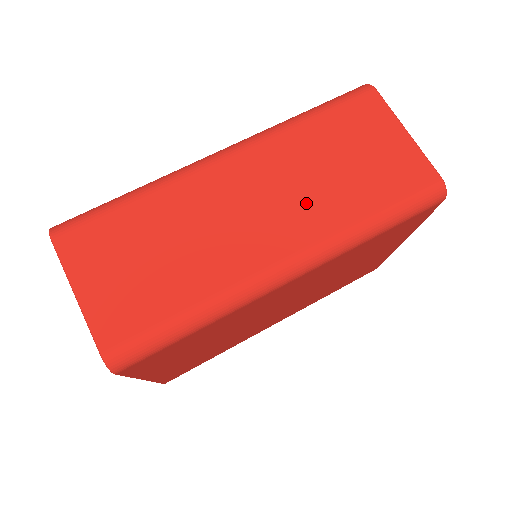
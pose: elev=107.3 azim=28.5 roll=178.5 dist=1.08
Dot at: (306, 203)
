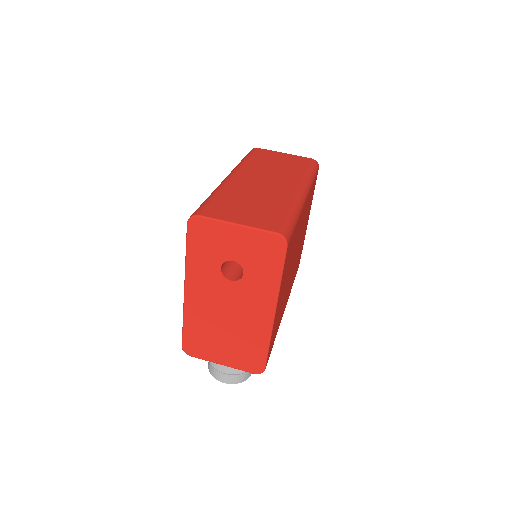
Dot at: (282, 175)
